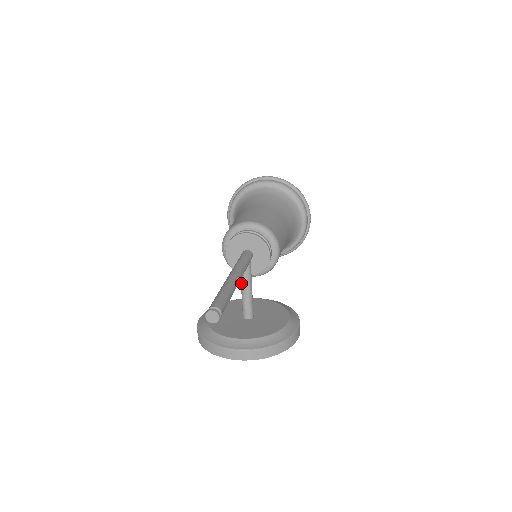
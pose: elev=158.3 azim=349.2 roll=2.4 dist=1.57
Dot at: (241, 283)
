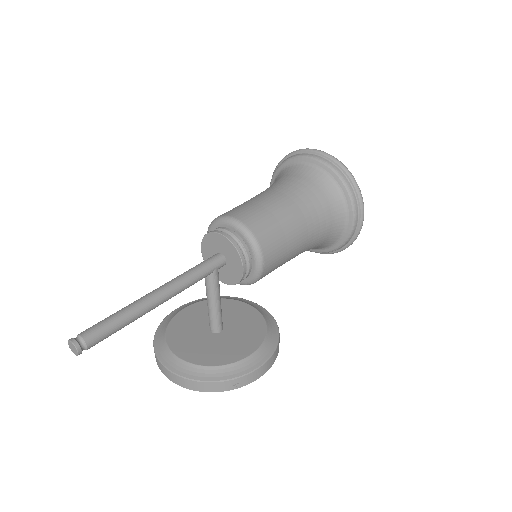
Dot at: (206, 291)
